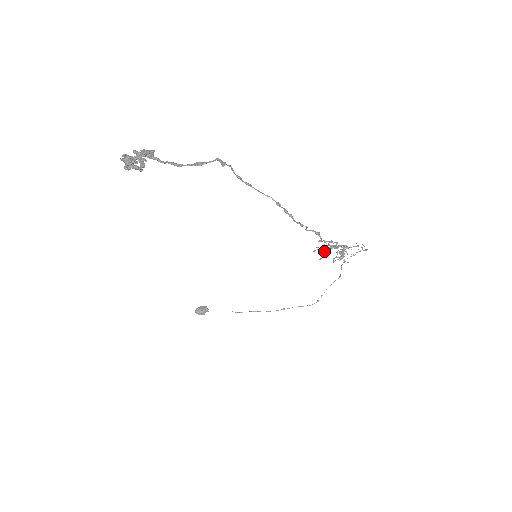
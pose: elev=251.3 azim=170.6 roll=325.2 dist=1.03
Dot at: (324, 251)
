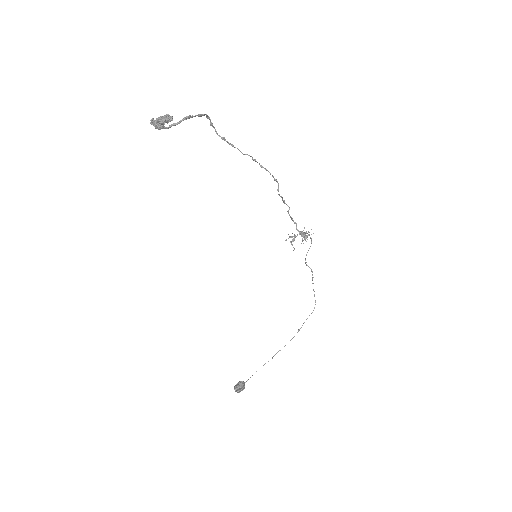
Dot at: (291, 244)
